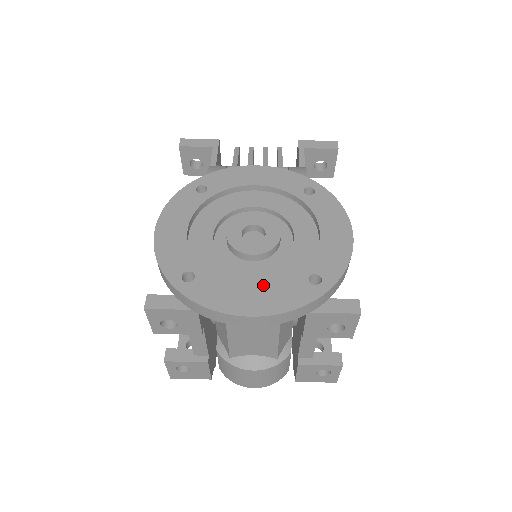
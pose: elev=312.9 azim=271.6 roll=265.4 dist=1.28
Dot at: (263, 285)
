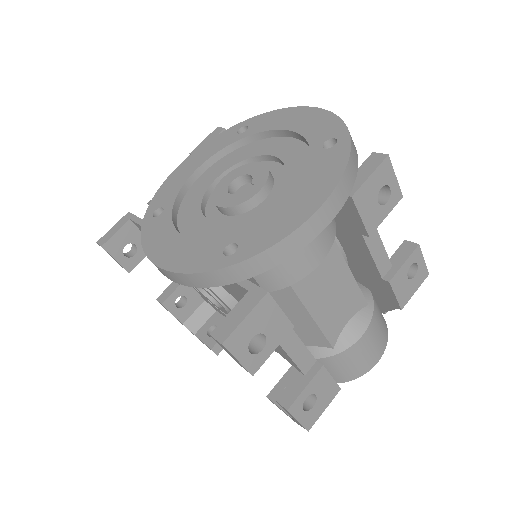
Dot at: (298, 186)
